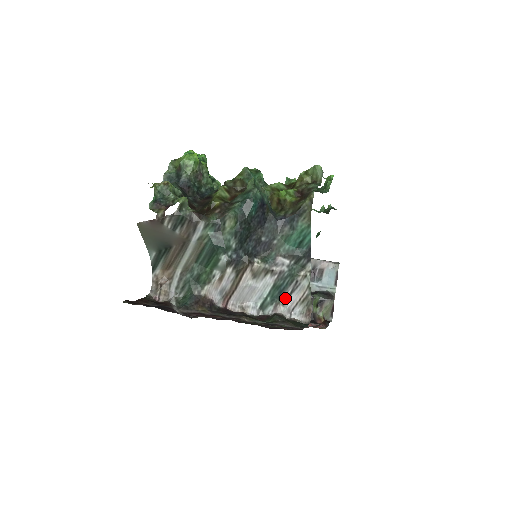
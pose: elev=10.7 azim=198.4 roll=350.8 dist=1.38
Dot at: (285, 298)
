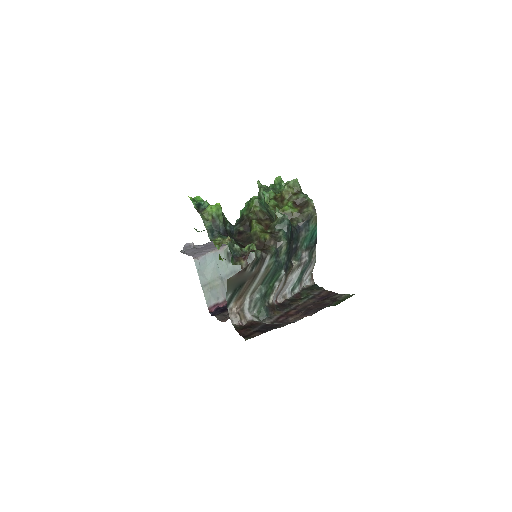
Dot at: (303, 276)
